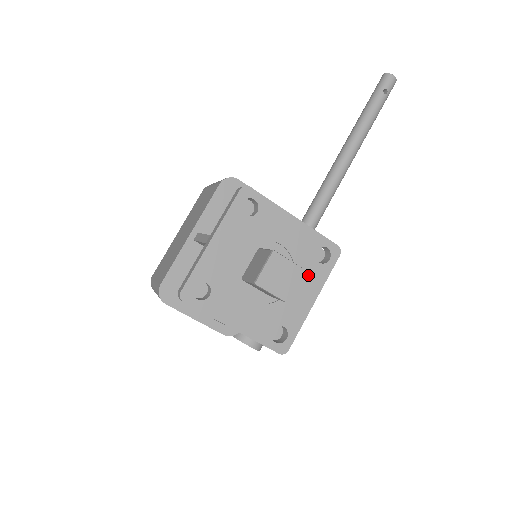
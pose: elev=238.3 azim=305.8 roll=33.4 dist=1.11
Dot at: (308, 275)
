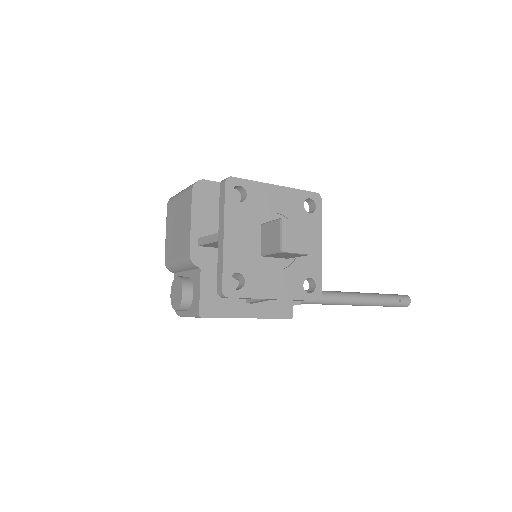
Dot at: (291, 281)
